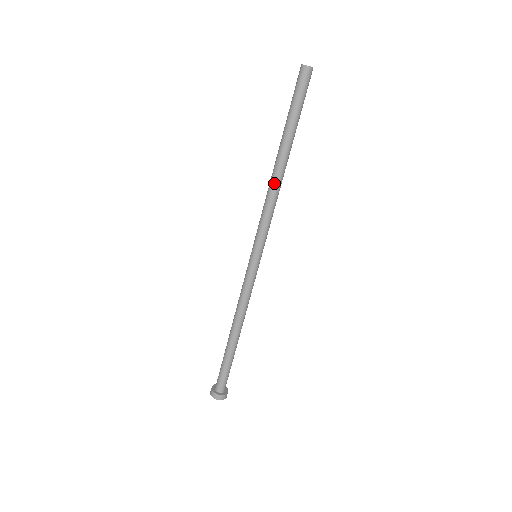
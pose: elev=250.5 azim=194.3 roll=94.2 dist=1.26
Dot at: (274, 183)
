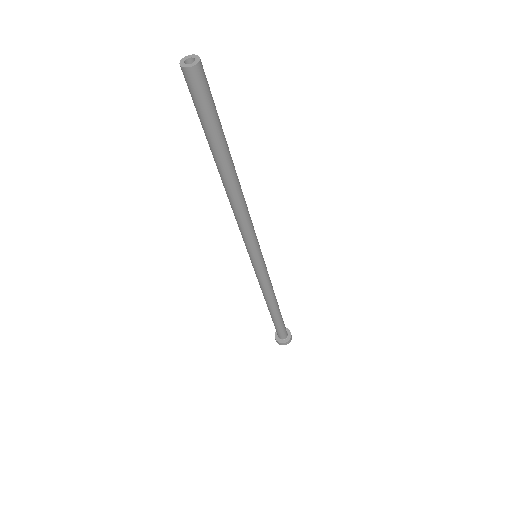
Dot at: (229, 200)
